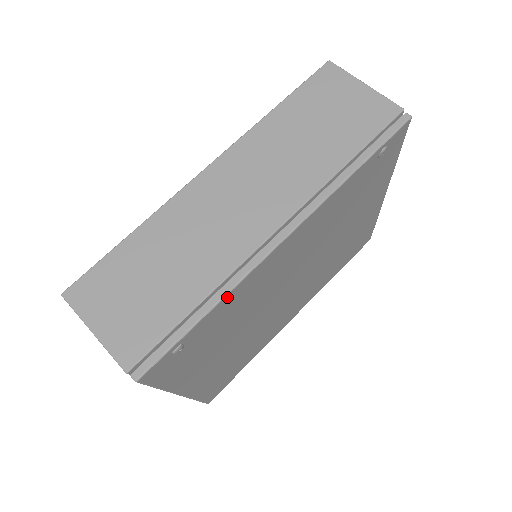
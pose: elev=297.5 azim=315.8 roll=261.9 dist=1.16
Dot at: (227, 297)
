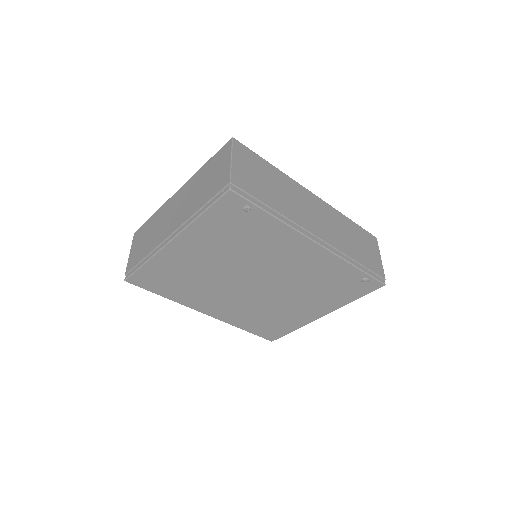
Dot at: (282, 224)
